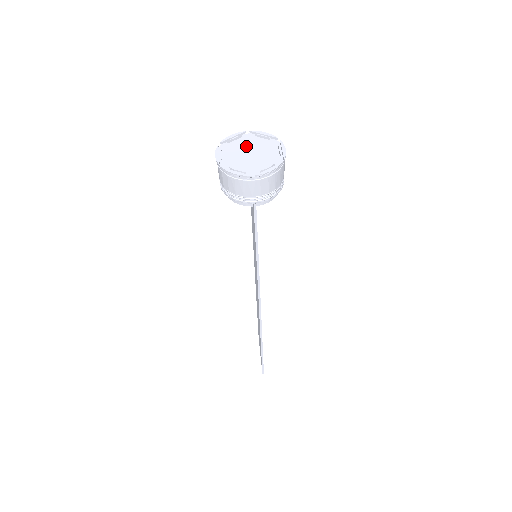
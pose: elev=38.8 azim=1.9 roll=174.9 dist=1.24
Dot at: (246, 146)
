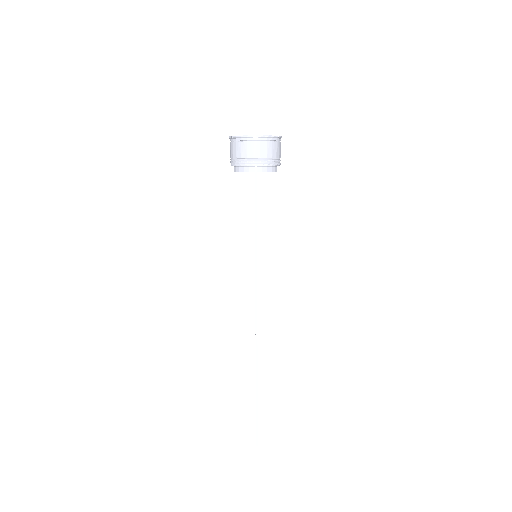
Dot at: occluded
